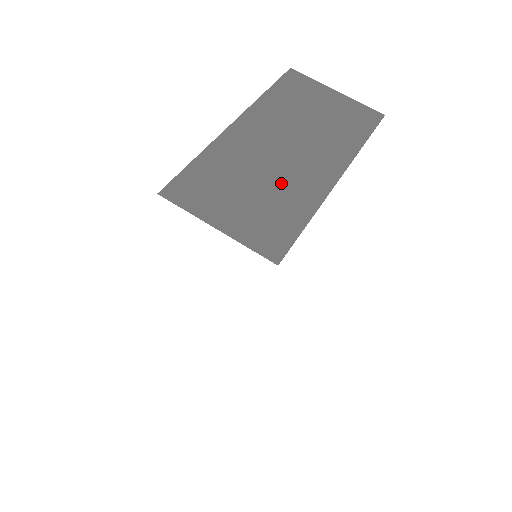
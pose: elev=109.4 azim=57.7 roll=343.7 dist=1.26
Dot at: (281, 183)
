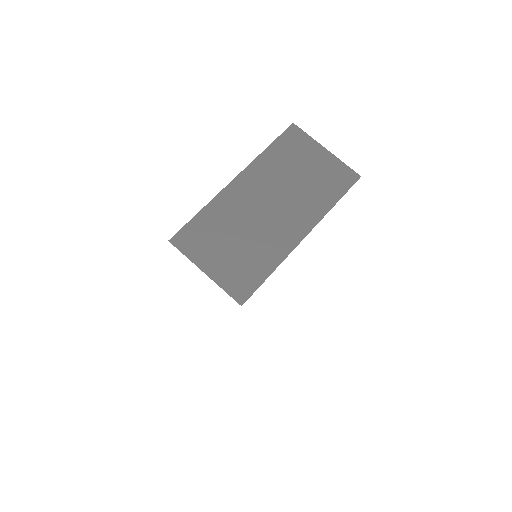
Dot at: (259, 238)
